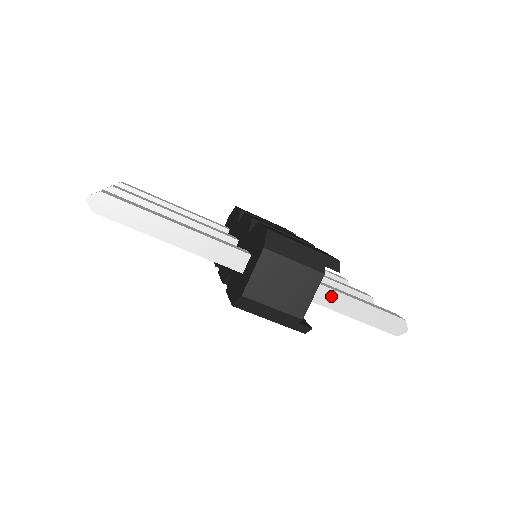
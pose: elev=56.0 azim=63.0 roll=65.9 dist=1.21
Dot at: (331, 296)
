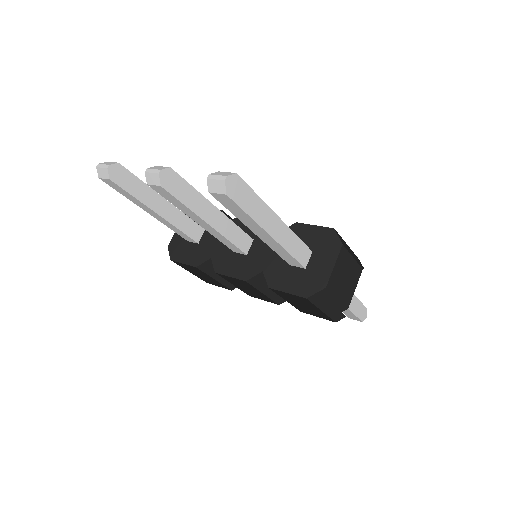
Dot at: occluded
